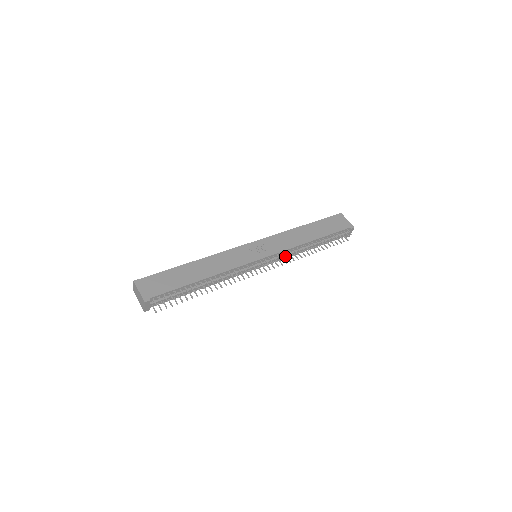
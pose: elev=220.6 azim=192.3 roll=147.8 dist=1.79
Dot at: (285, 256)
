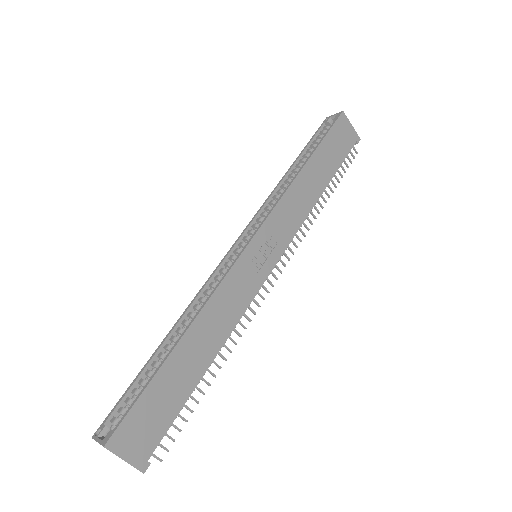
Dot at: occluded
